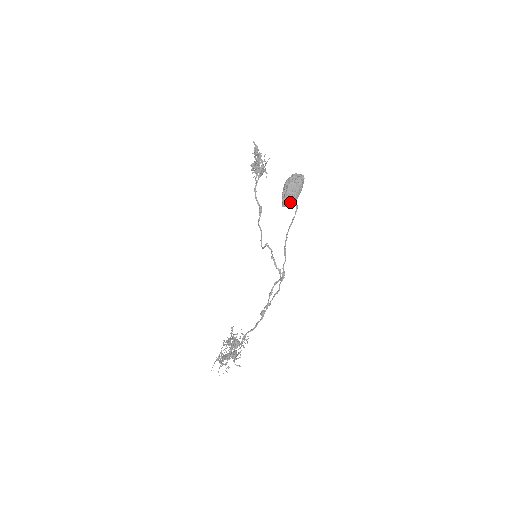
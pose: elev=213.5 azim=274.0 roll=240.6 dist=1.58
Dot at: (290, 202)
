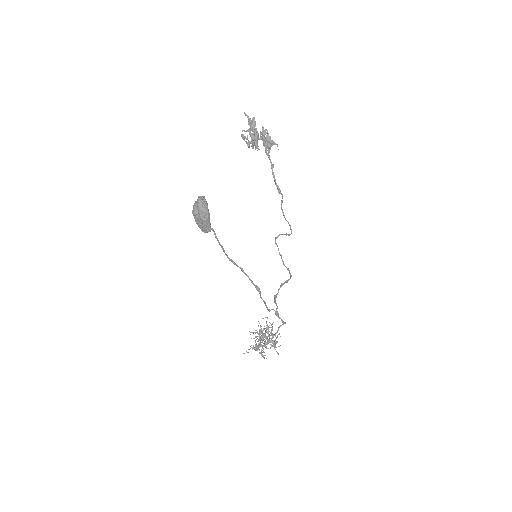
Dot at: (204, 229)
